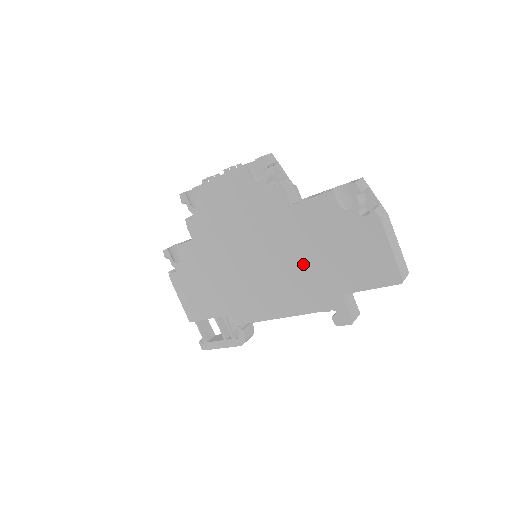
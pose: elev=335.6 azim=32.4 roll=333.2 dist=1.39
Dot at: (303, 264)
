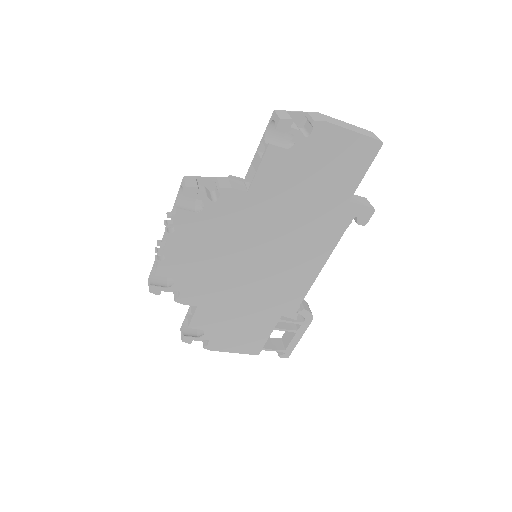
Dot at: (300, 218)
